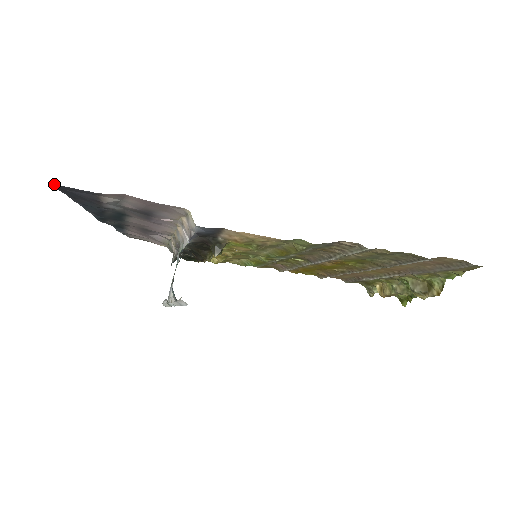
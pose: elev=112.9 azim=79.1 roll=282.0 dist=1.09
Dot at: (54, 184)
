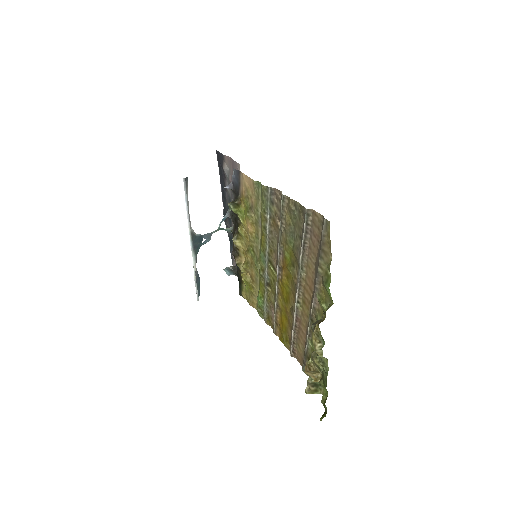
Dot at: occluded
